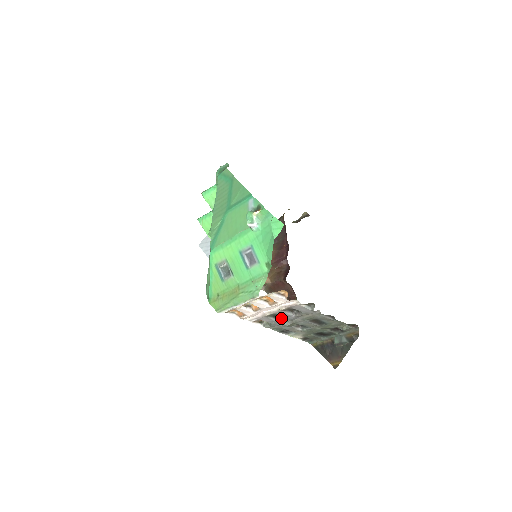
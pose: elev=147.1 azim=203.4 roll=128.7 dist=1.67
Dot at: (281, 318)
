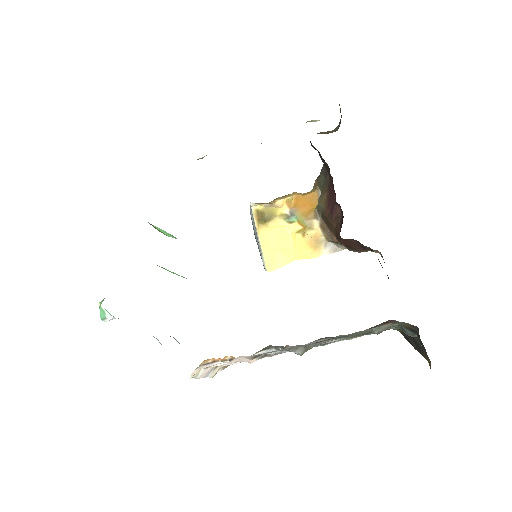
Dot at: occluded
